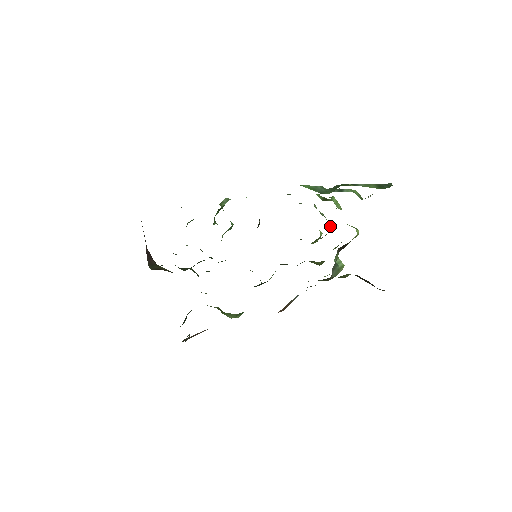
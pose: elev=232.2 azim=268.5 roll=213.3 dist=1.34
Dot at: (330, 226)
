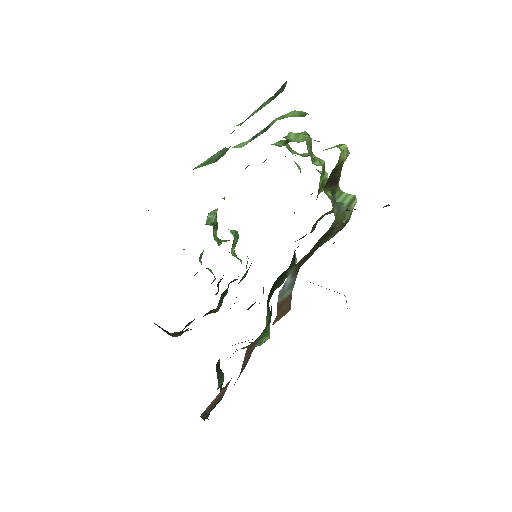
Dot at: (322, 161)
